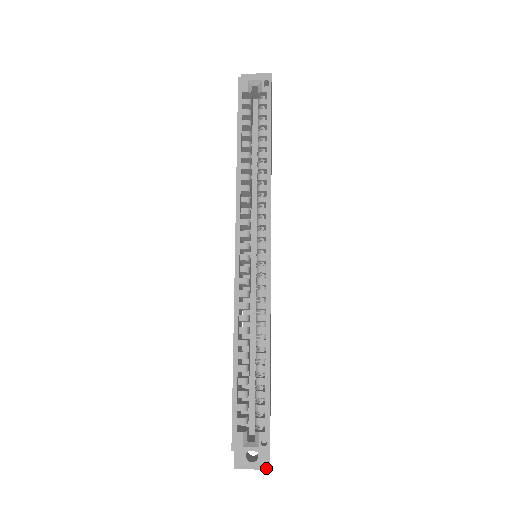
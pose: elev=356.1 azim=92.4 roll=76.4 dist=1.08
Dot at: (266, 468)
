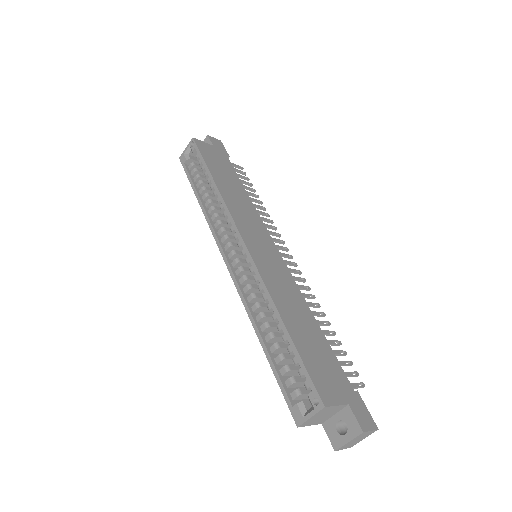
Dot at: (359, 433)
